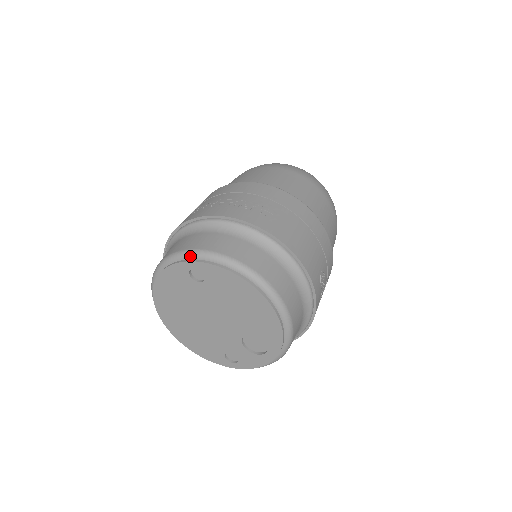
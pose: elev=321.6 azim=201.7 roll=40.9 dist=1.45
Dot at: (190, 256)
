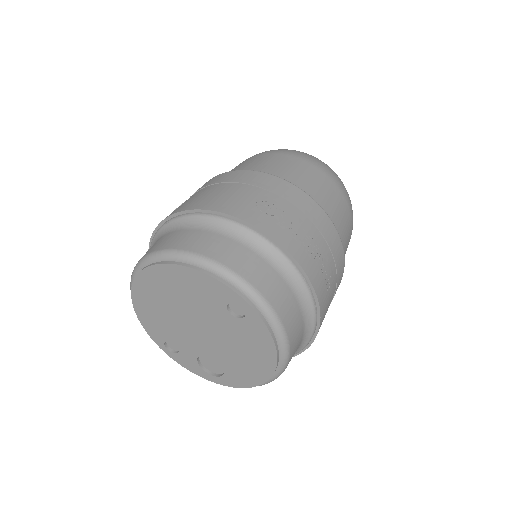
Dot at: (251, 297)
